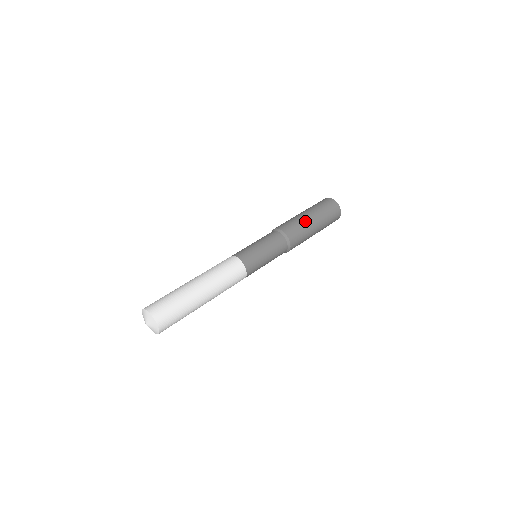
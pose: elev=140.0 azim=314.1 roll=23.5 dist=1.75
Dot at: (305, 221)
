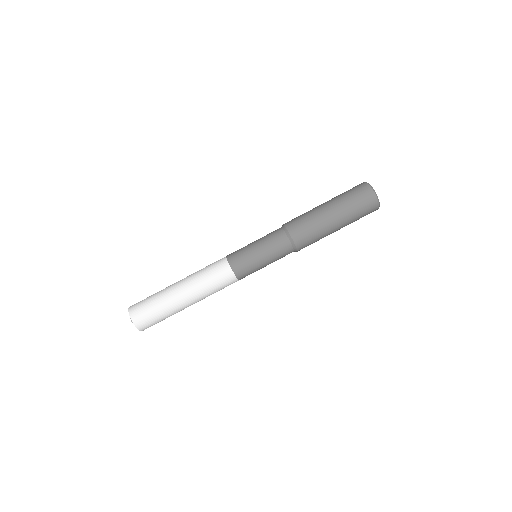
Dot at: (319, 216)
